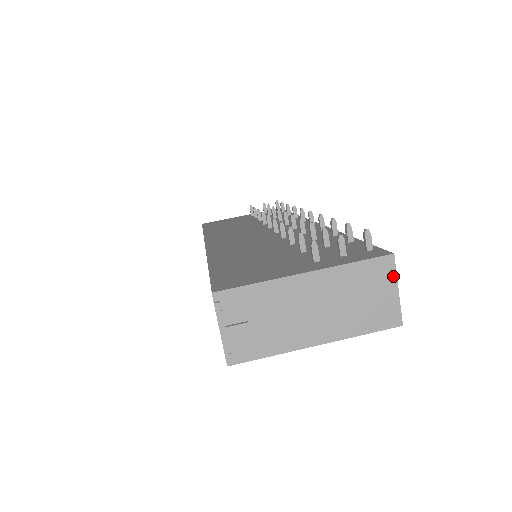
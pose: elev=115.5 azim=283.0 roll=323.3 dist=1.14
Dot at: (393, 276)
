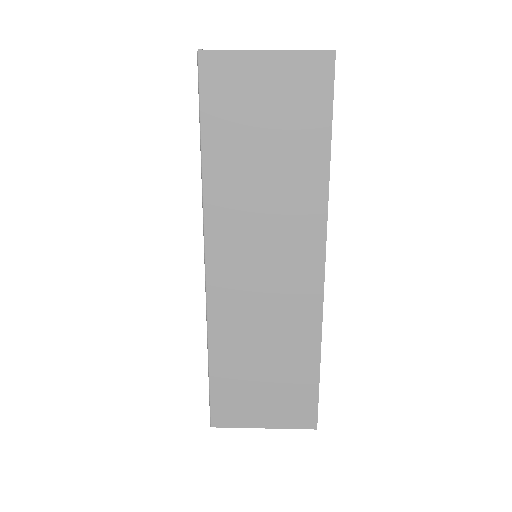
Dot at: occluded
